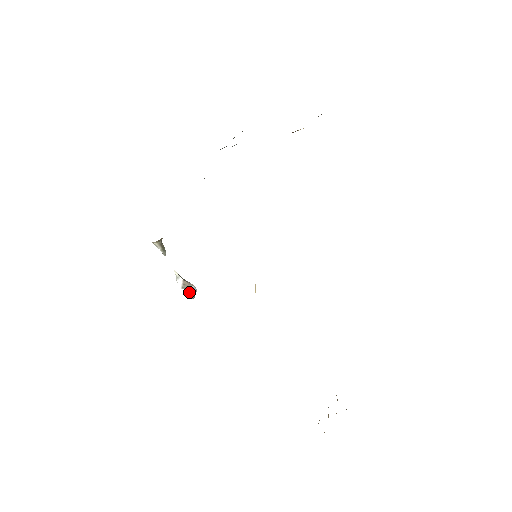
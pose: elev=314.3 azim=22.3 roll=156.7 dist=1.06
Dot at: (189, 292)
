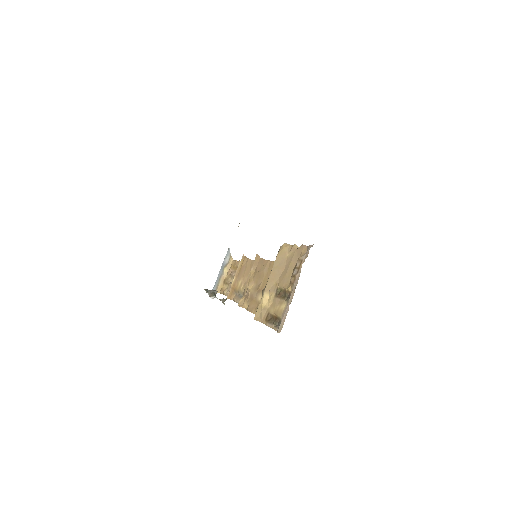
Dot at: occluded
